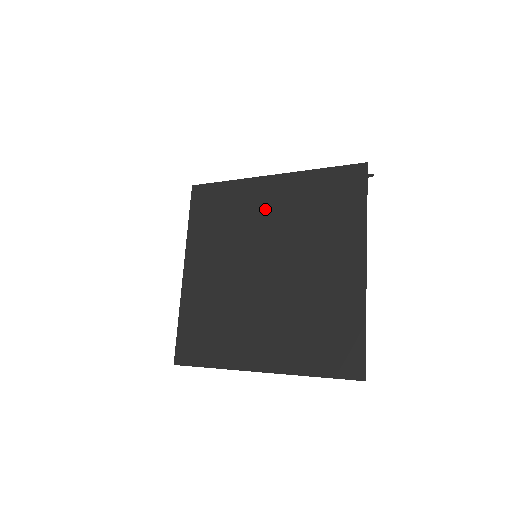
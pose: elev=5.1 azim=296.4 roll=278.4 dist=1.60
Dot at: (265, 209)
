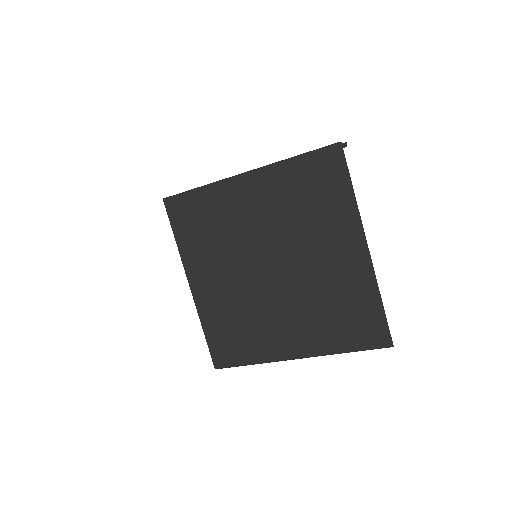
Dot at: (250, 210)
